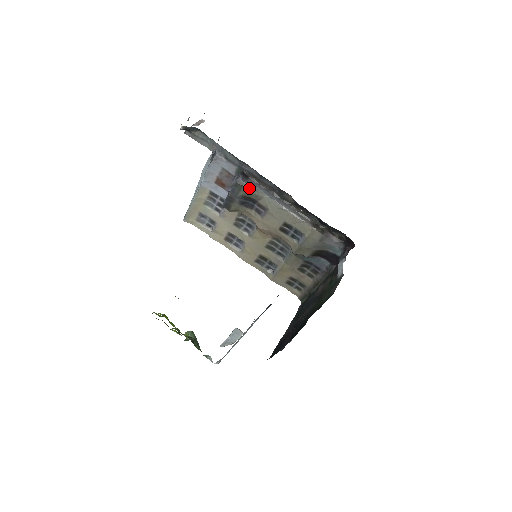
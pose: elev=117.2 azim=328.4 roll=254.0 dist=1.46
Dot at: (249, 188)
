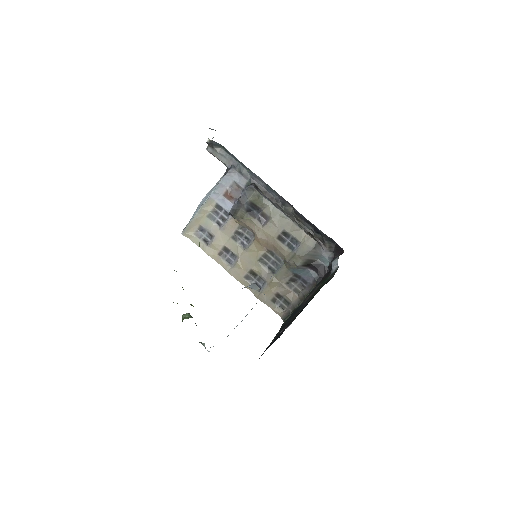
Dot at: (258, 195)
